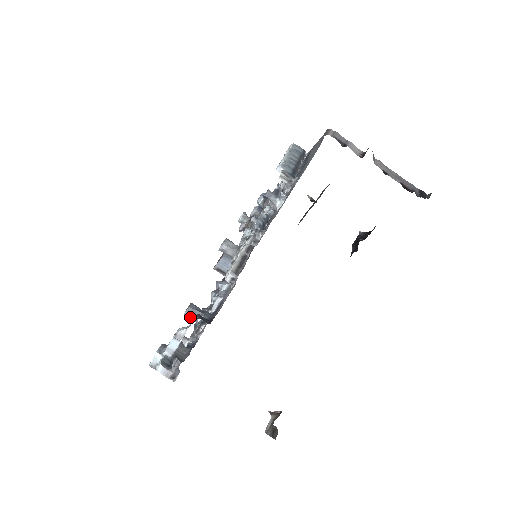
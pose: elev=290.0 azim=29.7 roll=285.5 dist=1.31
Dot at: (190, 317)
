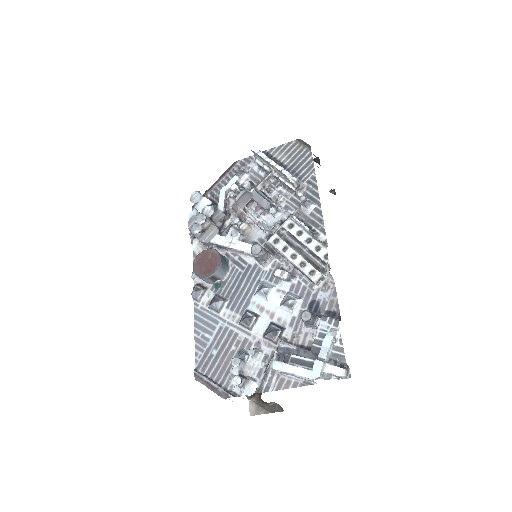
Dot at: (312, 322)
